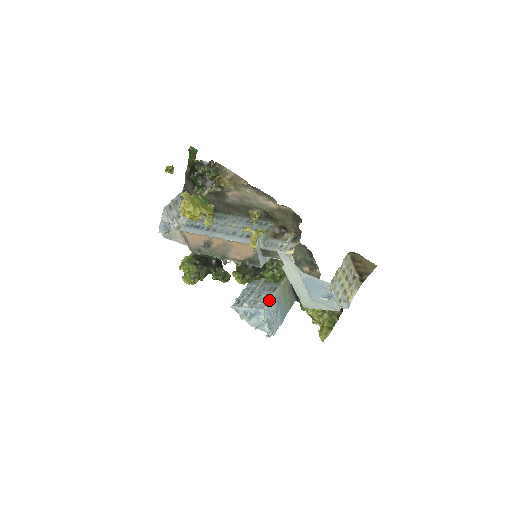
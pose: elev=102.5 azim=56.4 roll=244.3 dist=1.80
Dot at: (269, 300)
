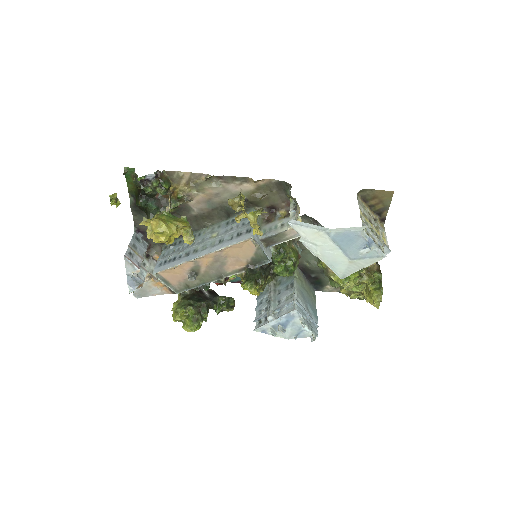
Dot at: (294, 298)
